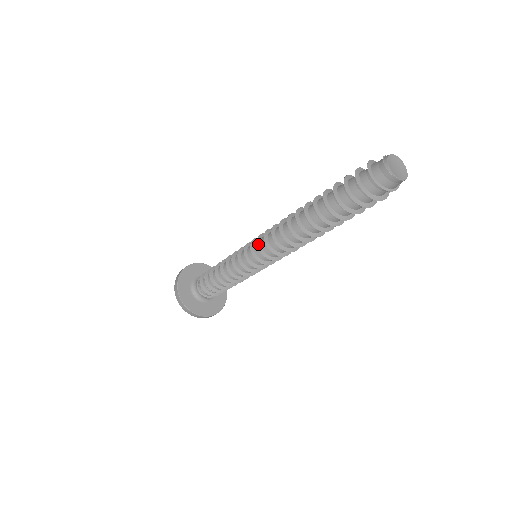
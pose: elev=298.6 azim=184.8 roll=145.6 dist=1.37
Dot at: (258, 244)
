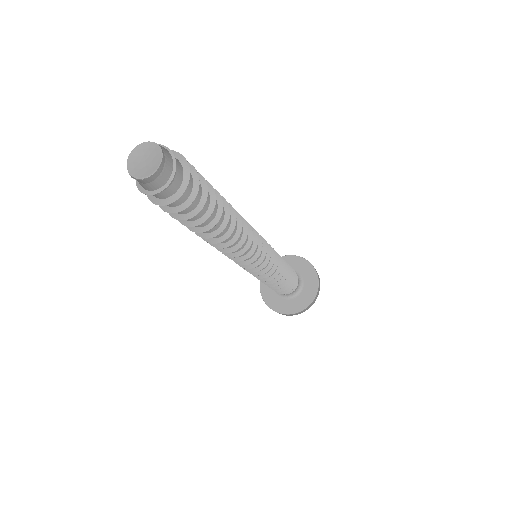
Dot at: occluded
